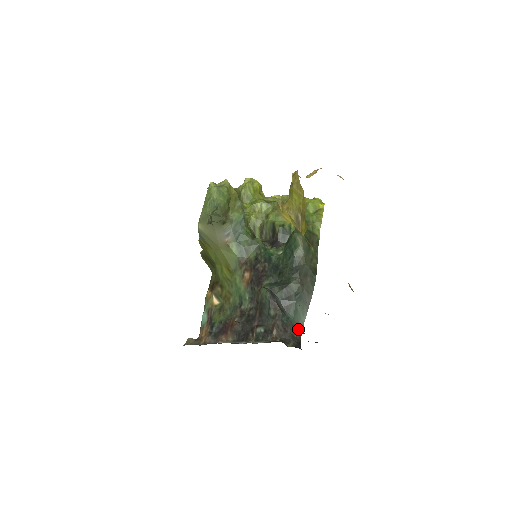
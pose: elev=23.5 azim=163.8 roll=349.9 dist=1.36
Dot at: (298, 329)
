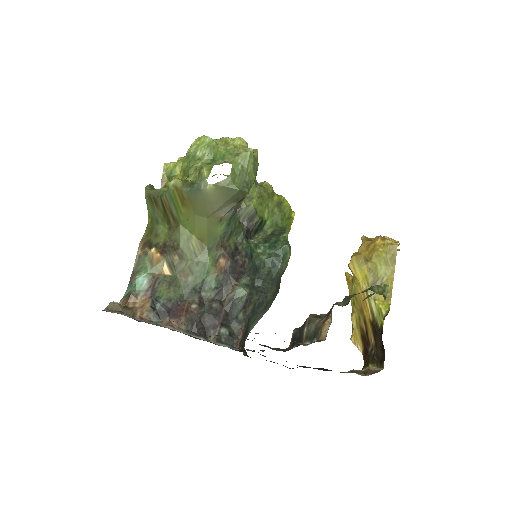
Dot at: (247, 335)
